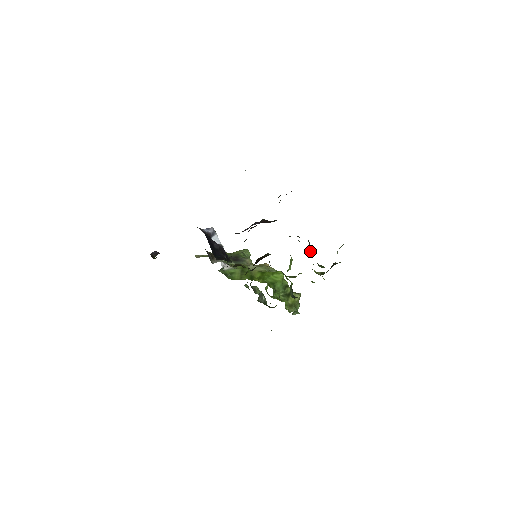
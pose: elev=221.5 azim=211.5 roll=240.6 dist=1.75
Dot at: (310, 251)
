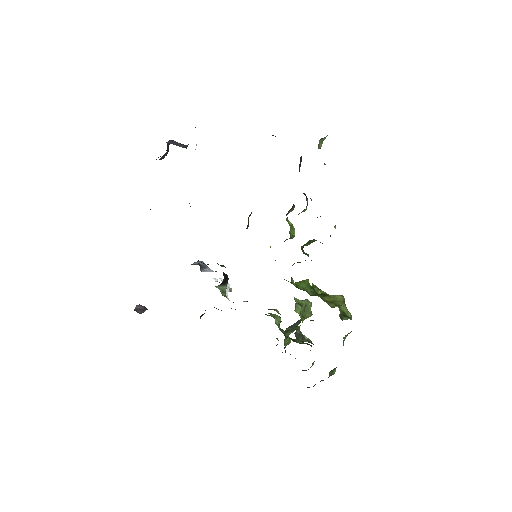
Dot at: occluded
